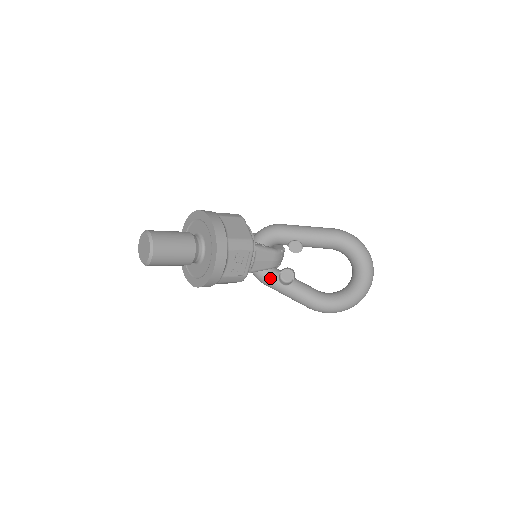
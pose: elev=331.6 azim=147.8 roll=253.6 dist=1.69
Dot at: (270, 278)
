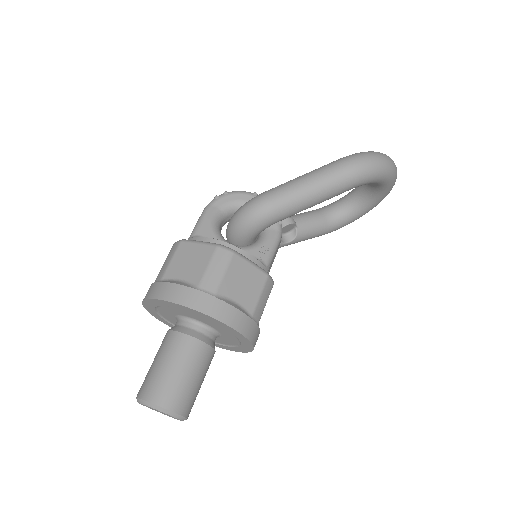
Dot at: occluded
